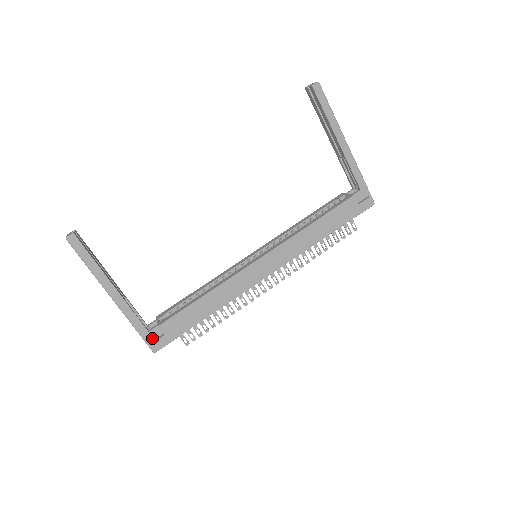
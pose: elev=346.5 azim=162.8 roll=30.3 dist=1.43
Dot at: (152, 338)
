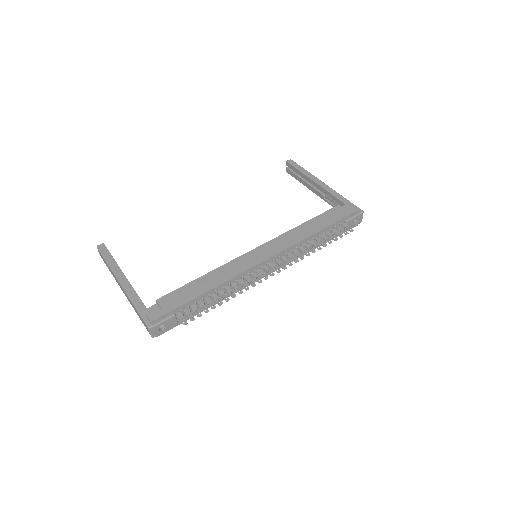
Dot at: (149, 314)
